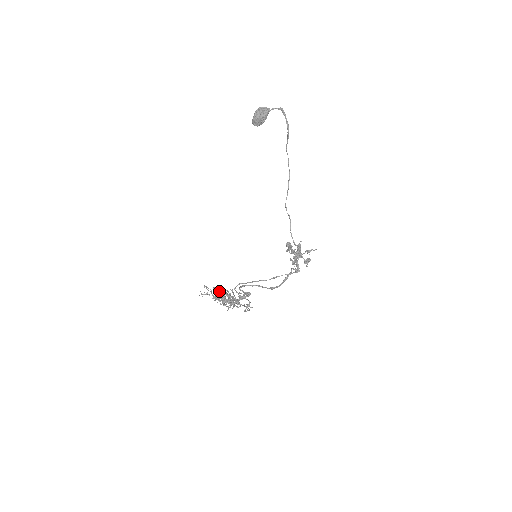
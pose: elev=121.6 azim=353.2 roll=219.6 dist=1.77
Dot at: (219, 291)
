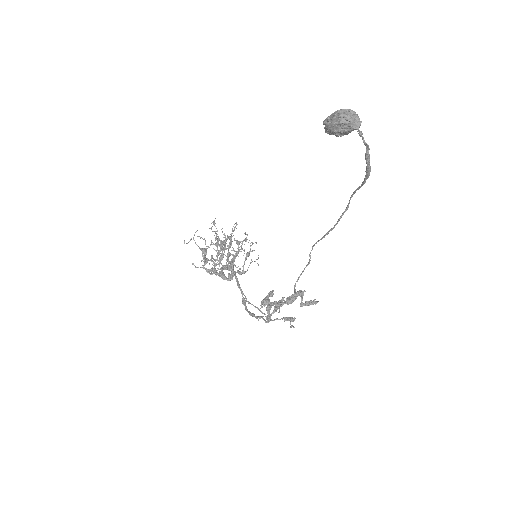
Dot at: occluded
